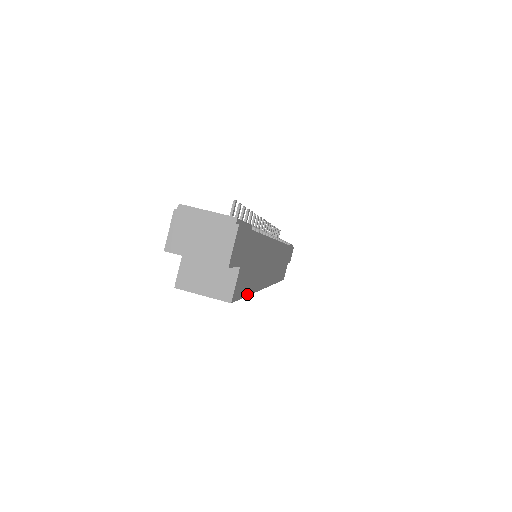
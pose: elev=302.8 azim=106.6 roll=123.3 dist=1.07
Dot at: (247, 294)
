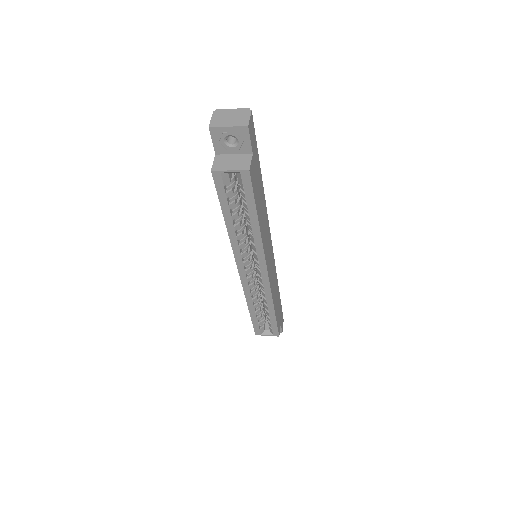
Dot at: (256, 209)
